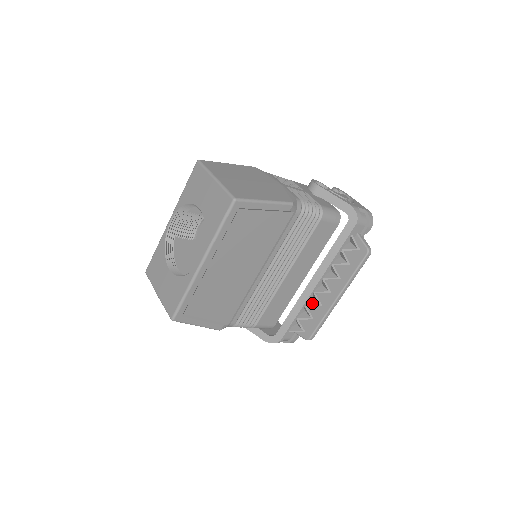
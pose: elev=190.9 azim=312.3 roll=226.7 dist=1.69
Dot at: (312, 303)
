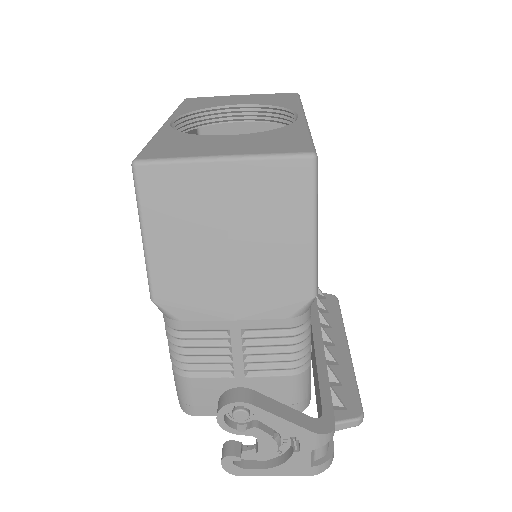
Dot at: (327, 360)
